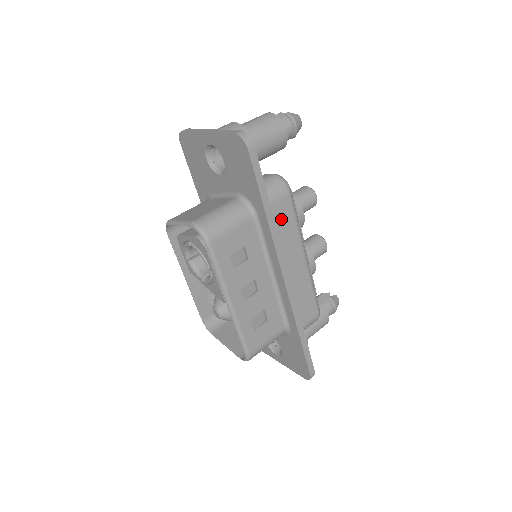
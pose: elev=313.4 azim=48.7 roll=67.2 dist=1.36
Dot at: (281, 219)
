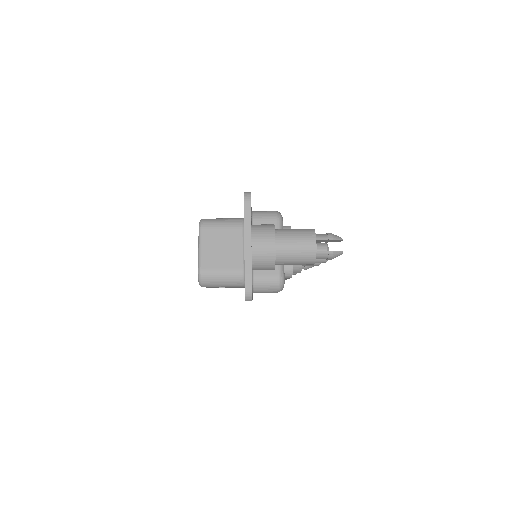
Dot at: occluded
